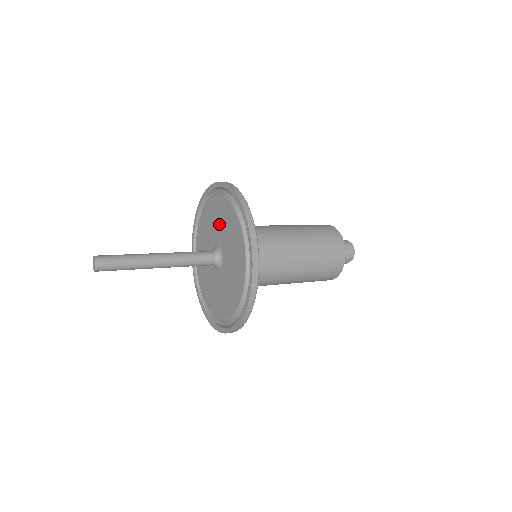
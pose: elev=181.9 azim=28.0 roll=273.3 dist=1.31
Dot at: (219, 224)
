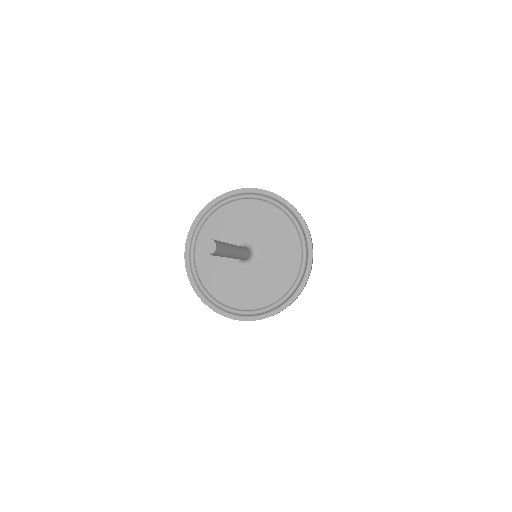
Dot at: (251, 224)
